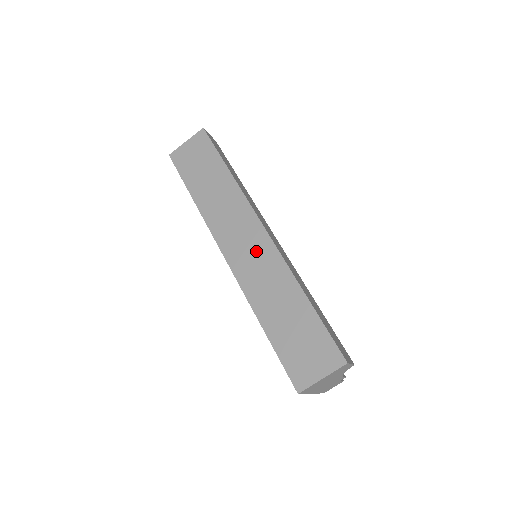
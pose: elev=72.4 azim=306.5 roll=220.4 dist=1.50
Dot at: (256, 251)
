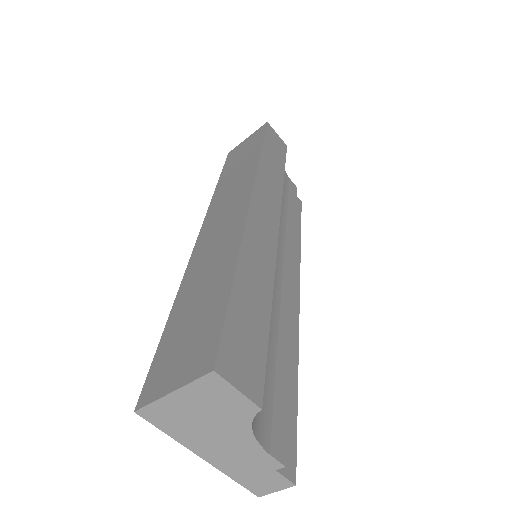
Dot at: (227, 222)
